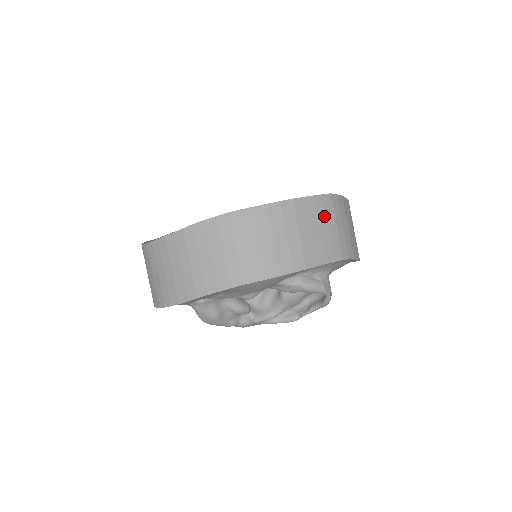
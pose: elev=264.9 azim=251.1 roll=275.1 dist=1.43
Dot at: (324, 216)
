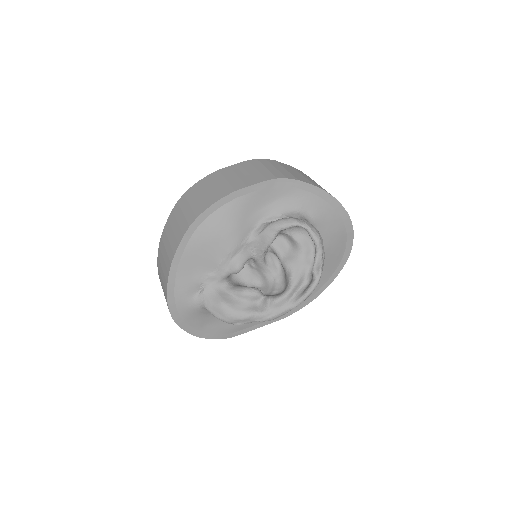
Dot at: (250, 167)
